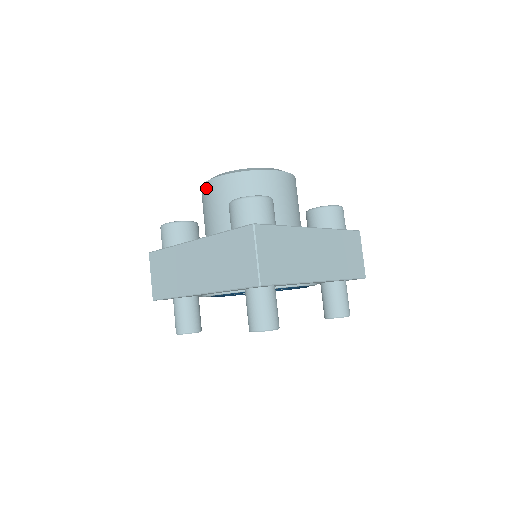
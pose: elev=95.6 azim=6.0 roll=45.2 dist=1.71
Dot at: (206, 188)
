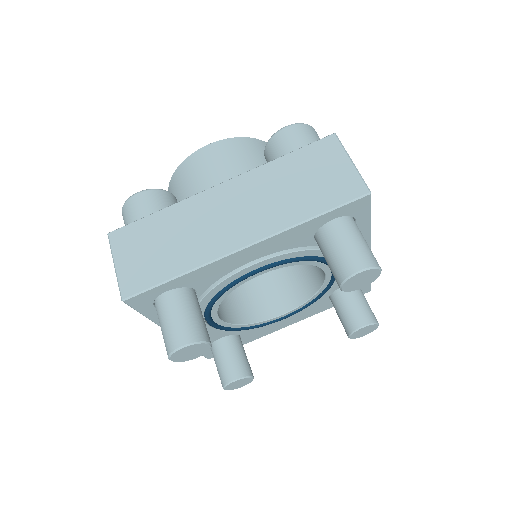
Dot at: (197, 157)
